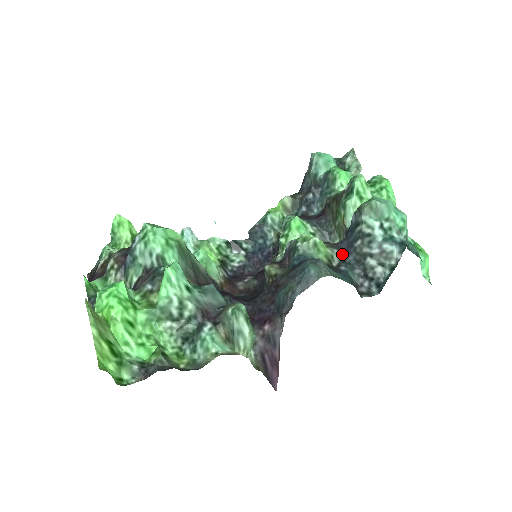
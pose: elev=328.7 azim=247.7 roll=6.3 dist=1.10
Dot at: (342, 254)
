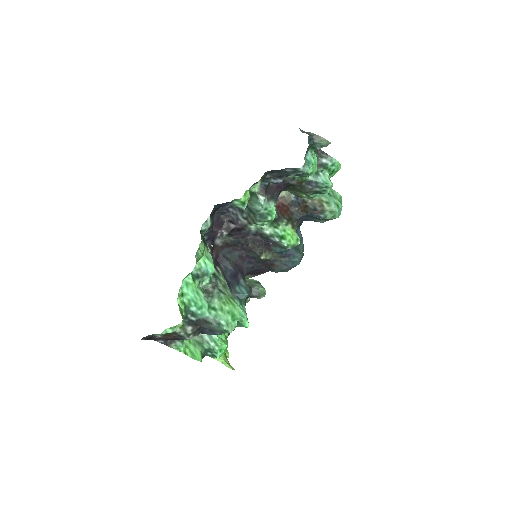
Dot at: occluded
